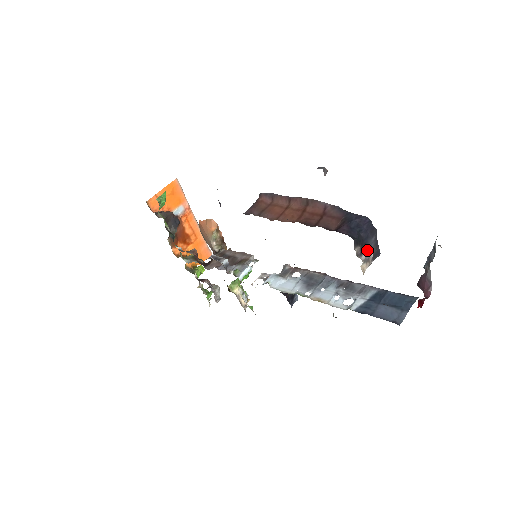
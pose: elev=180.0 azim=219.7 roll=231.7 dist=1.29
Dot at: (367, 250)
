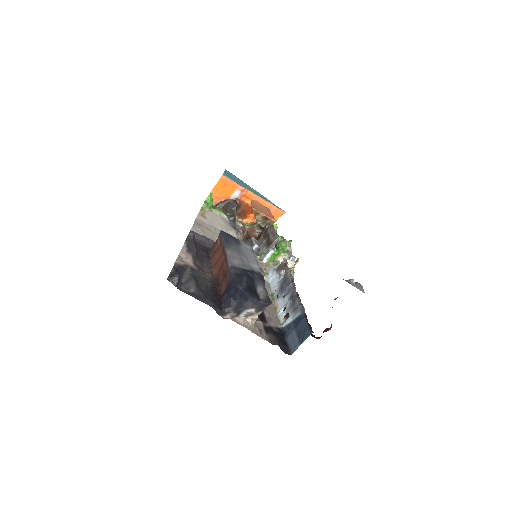
Dot at: (244, 310)
